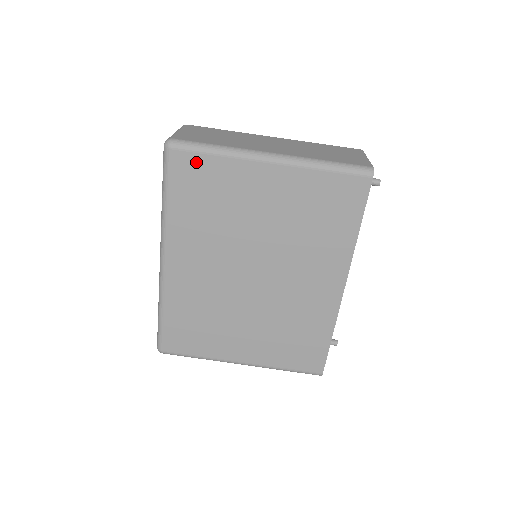
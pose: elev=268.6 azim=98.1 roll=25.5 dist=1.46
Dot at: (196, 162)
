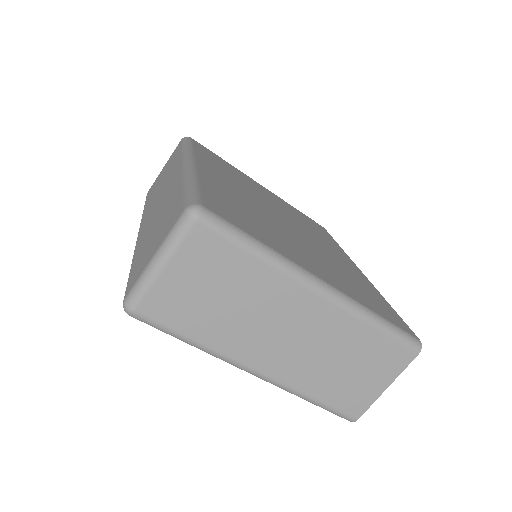
Dot at: occluded
